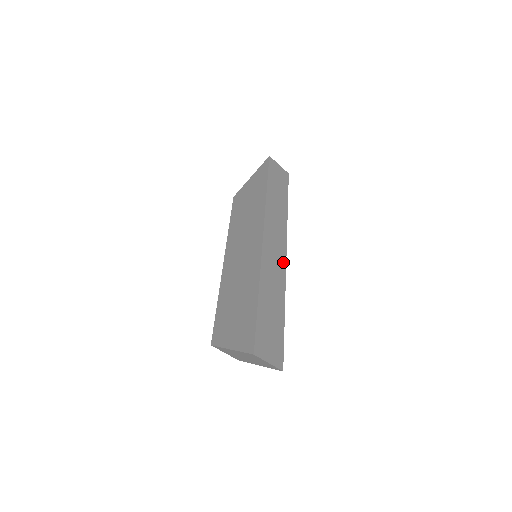
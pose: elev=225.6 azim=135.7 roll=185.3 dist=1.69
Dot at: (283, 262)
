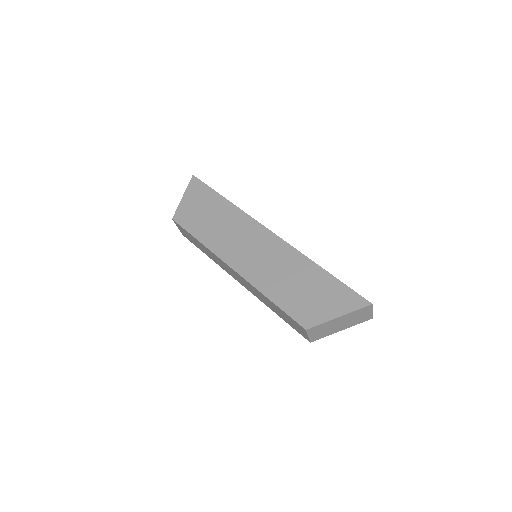
Dot at: occluded
